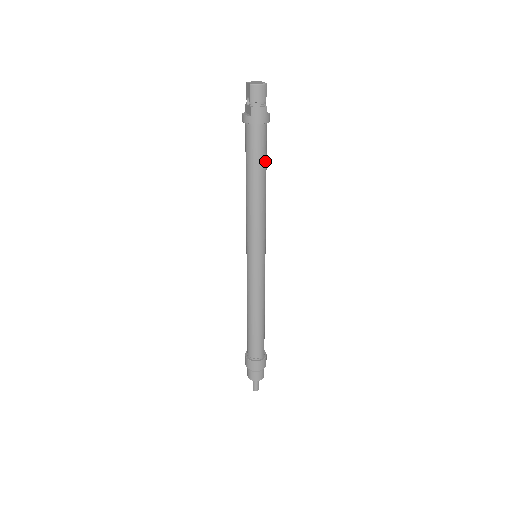
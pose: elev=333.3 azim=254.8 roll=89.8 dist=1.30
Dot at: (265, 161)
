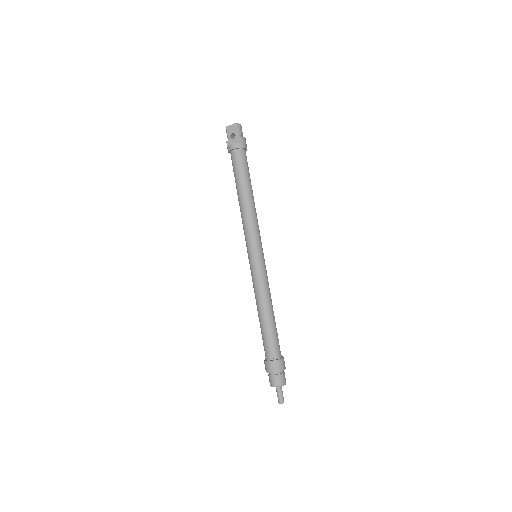
Dot at: occluded
